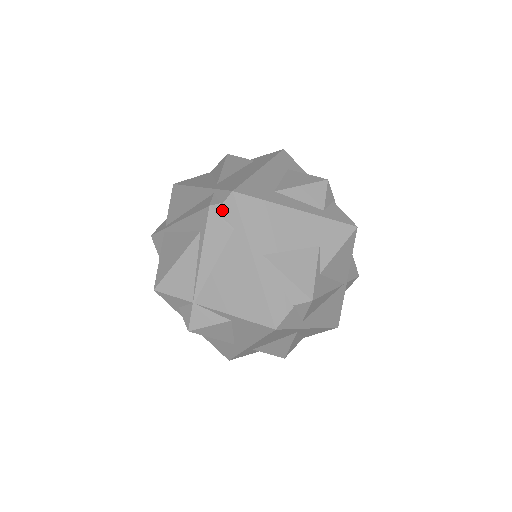
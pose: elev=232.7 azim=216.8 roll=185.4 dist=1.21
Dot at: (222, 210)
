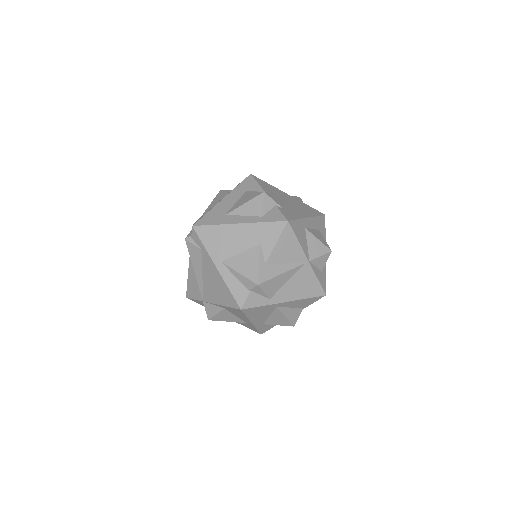
Dot at: (193, 239)
